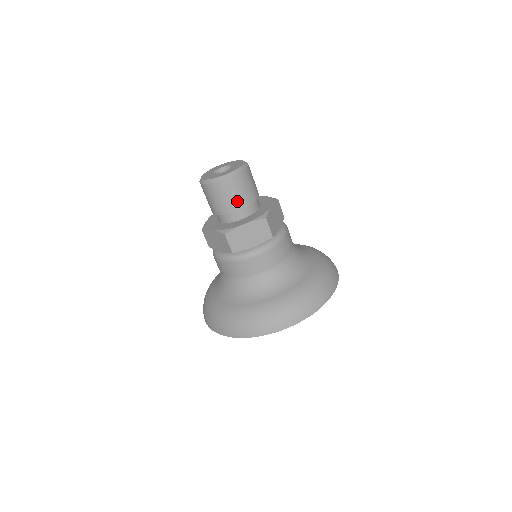
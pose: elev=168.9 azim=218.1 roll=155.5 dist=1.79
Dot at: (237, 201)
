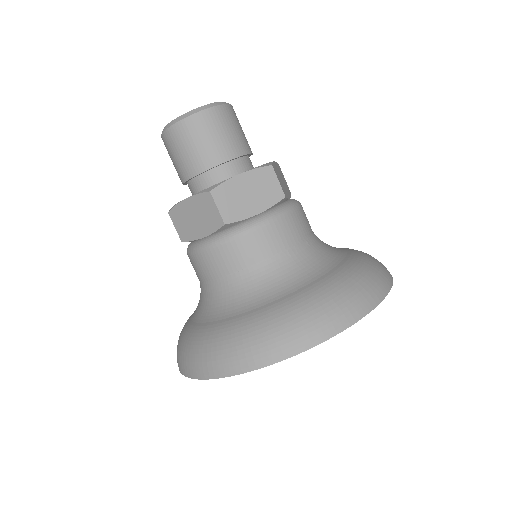
Dot at: (187, 163)
